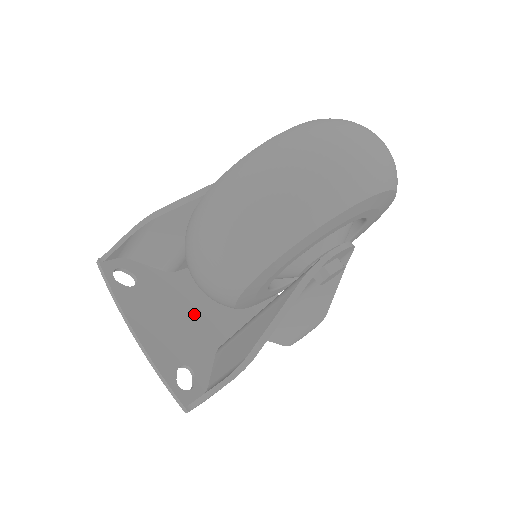
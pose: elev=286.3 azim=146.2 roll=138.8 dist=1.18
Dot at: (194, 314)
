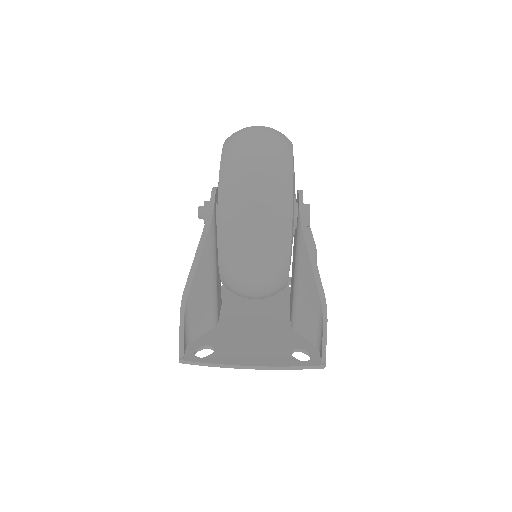
Dot at: (258, 328)
